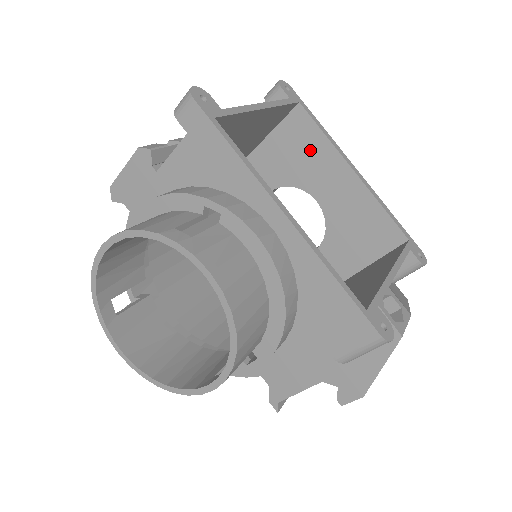
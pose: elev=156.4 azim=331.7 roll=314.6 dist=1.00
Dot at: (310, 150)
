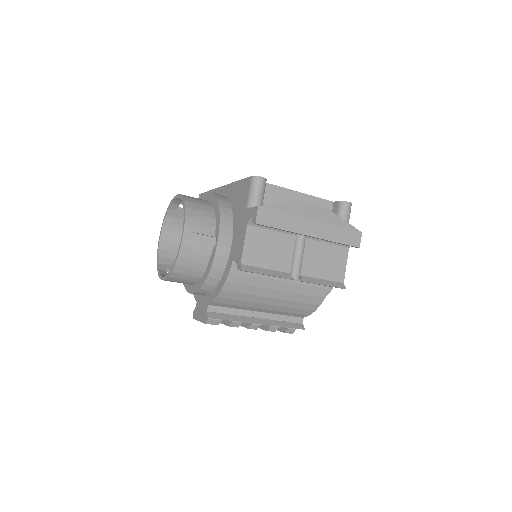
Dot at: occluded
